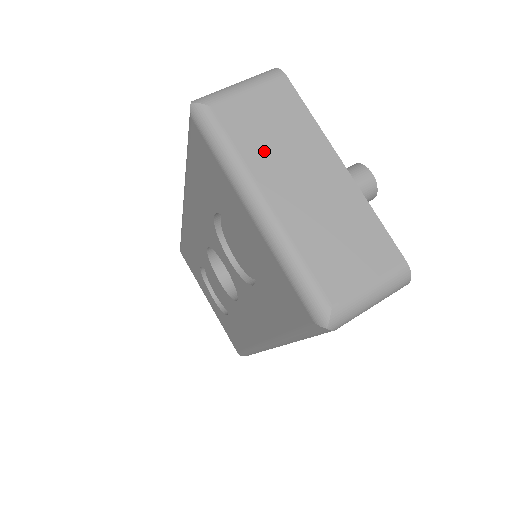
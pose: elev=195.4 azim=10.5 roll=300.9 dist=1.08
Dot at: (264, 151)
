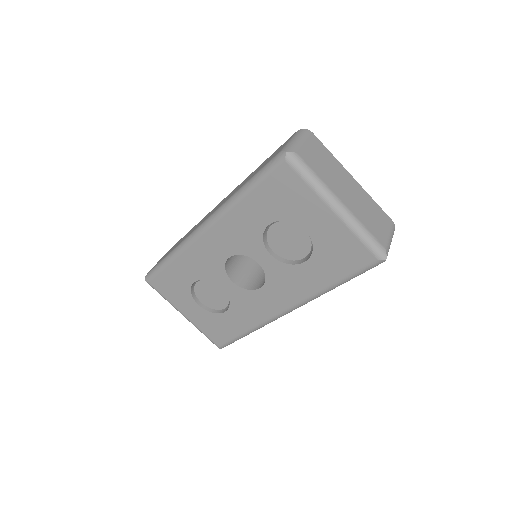
Dot at: (327, 175)
